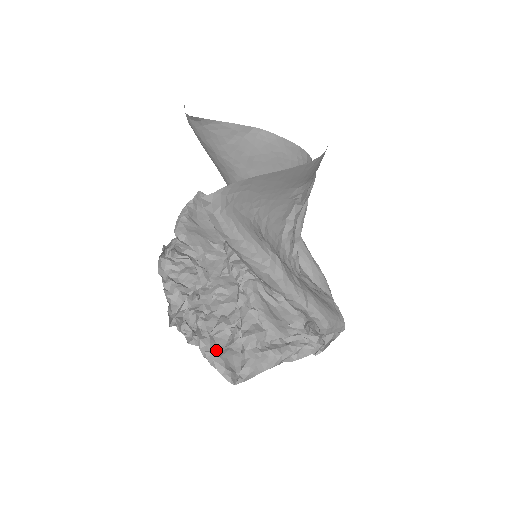
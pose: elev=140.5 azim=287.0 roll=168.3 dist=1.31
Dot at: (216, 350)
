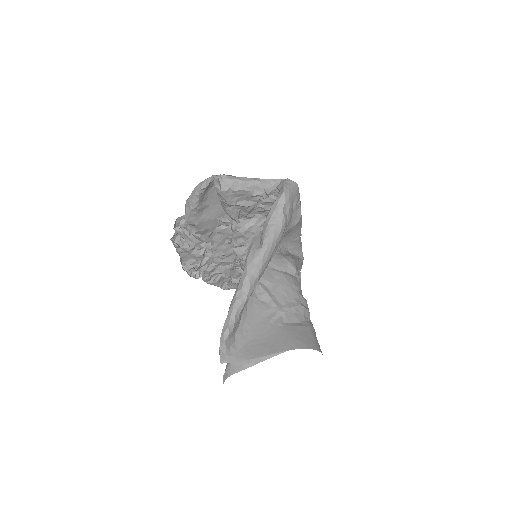
Dot at: (213, 280)
